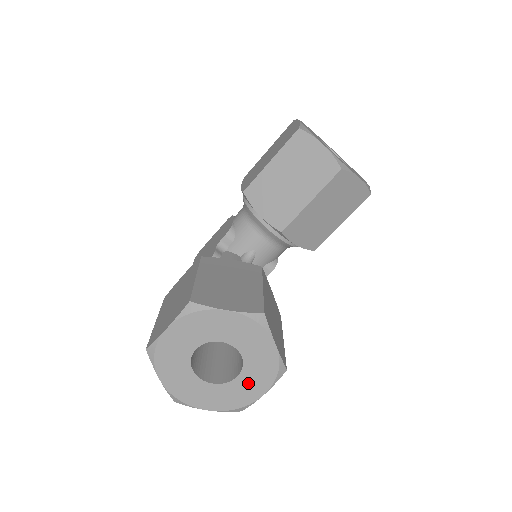
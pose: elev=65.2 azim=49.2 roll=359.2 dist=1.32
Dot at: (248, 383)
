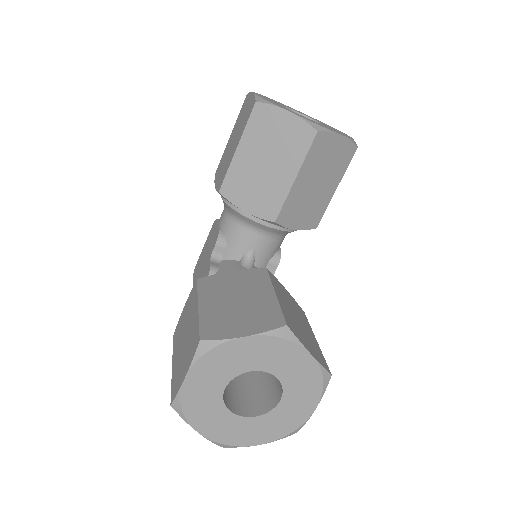
Dot at: (294, 403)
